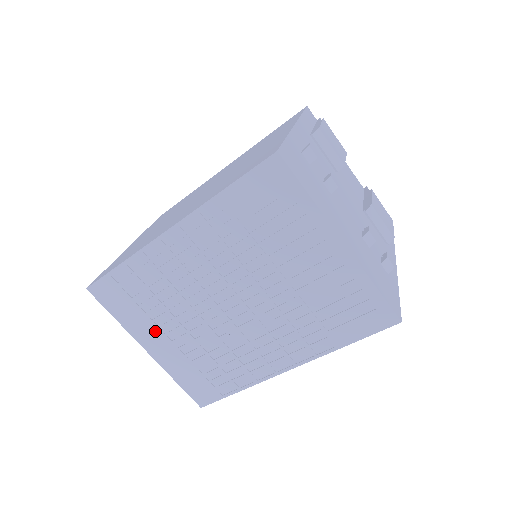
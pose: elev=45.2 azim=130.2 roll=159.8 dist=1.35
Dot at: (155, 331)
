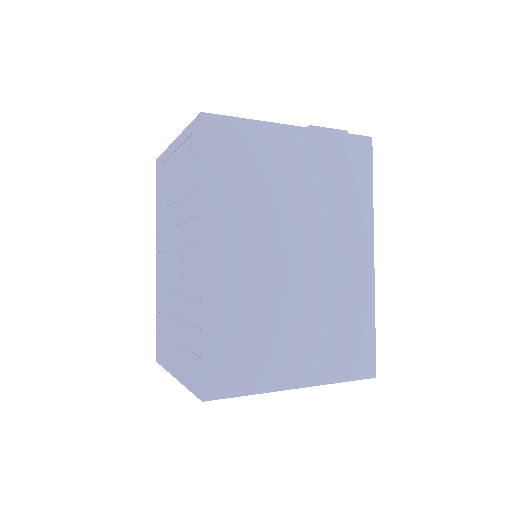
Dot at: (171, 347)
